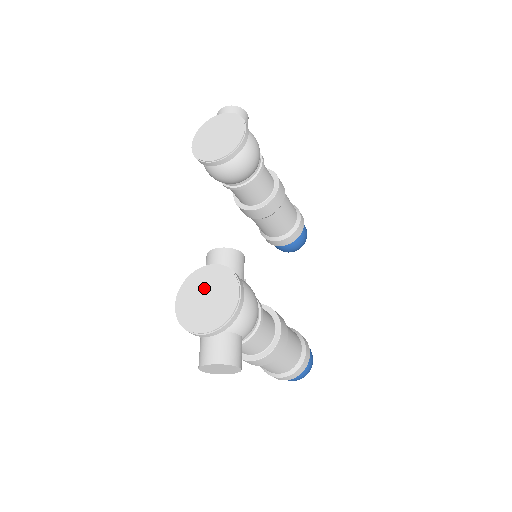
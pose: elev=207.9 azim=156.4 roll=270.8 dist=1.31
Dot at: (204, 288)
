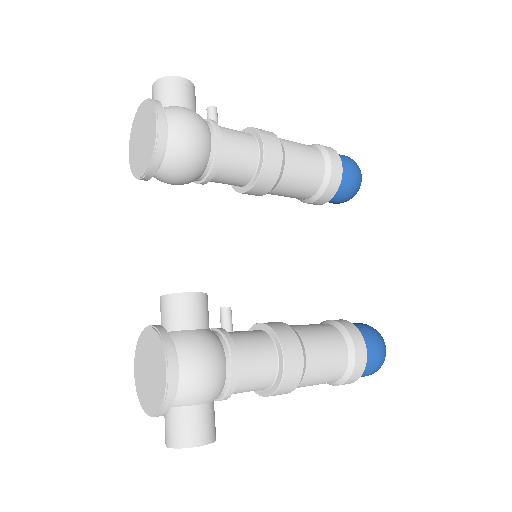
Dot at: (146, 357)
